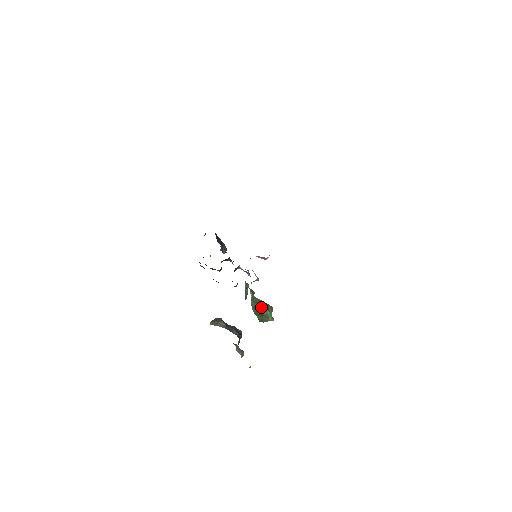
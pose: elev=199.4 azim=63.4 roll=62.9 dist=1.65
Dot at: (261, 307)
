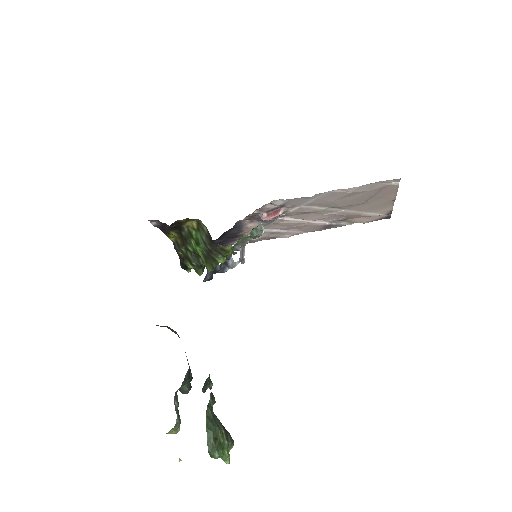
Dot at: (218, 426)
